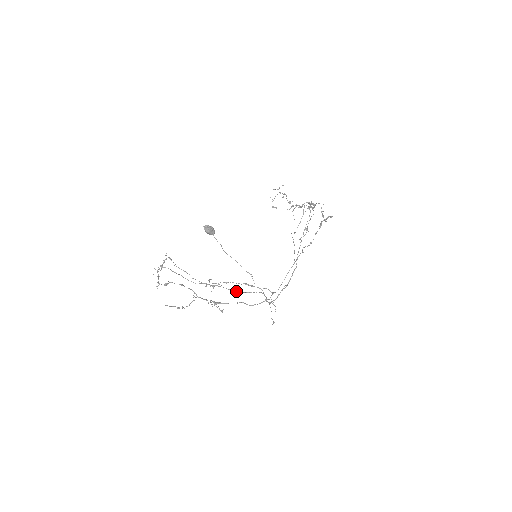
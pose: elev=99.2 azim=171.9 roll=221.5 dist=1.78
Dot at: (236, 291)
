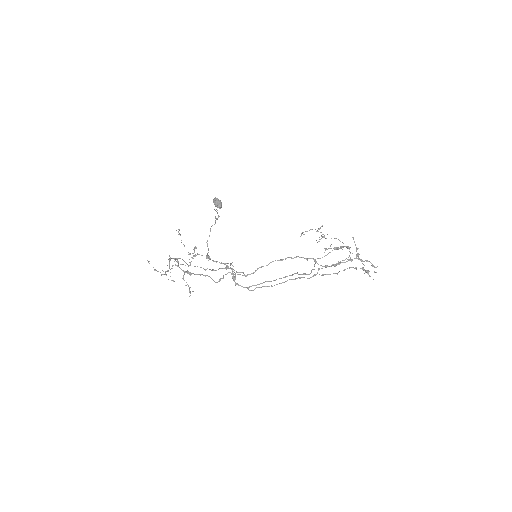
Dot at: (209, 258)
